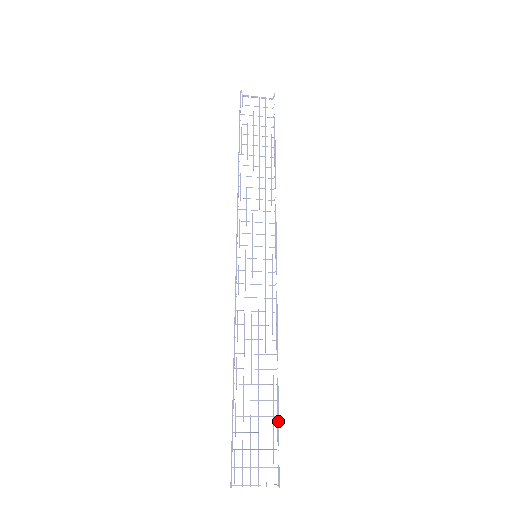
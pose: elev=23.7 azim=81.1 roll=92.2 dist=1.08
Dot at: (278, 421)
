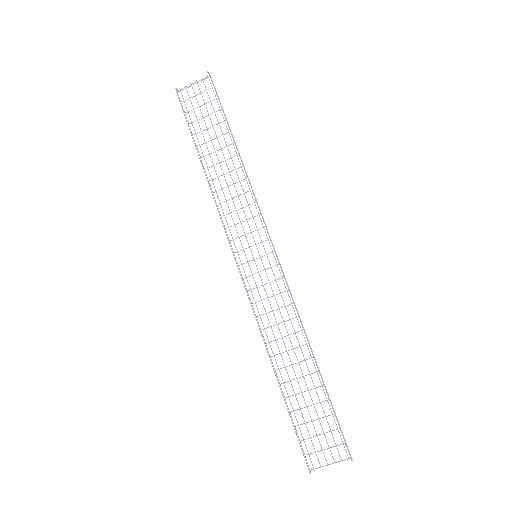
Dot at: (331, 405)
